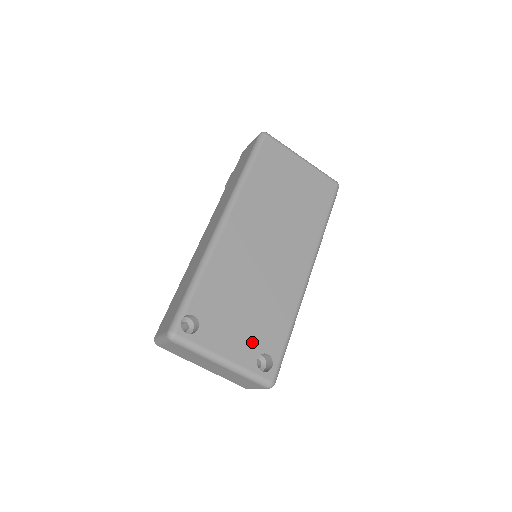
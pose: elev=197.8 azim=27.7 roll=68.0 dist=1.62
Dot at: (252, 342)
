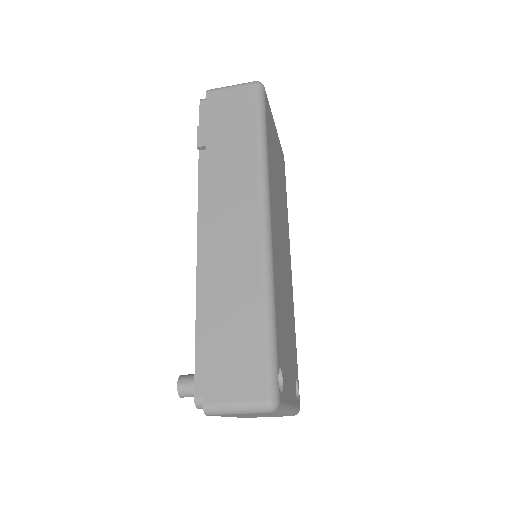
Dot at: (293, 372)
